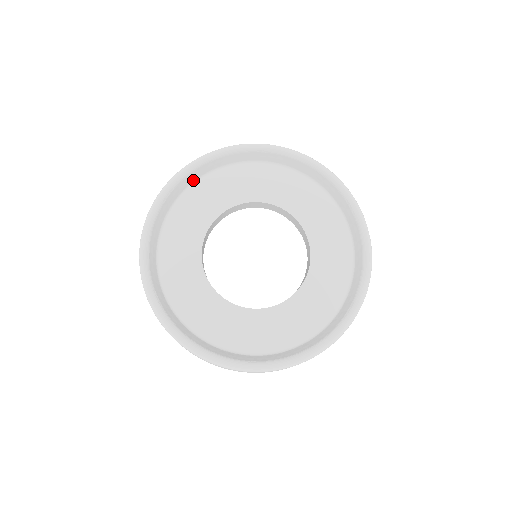
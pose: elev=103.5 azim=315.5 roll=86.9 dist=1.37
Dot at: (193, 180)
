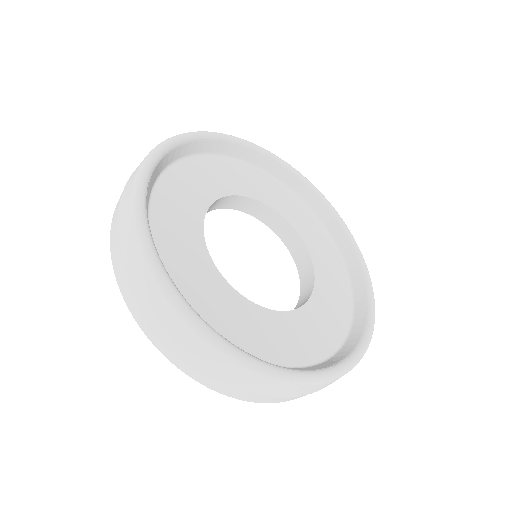
Dot at: (157, 175)
